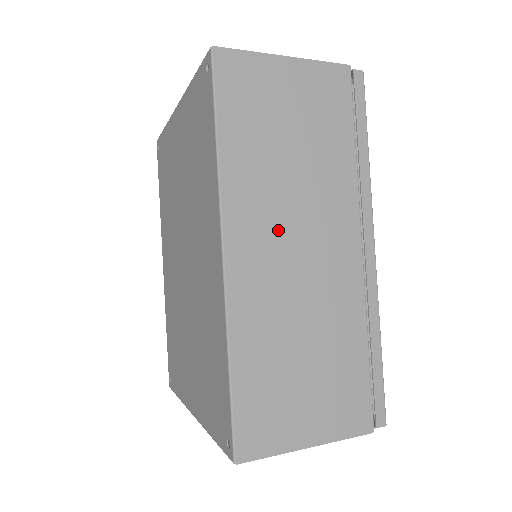
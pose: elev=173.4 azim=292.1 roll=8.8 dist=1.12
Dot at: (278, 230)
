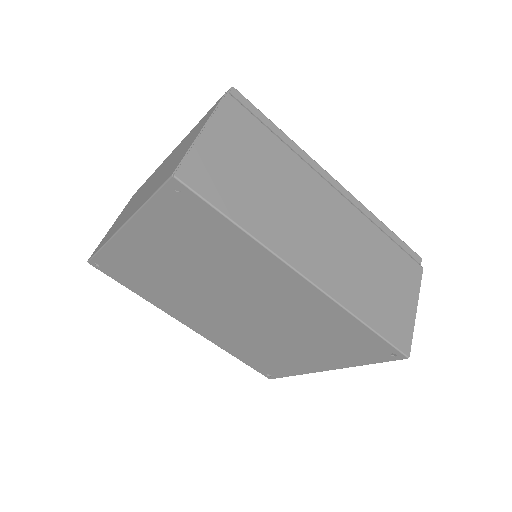
Dot at: (307, 233)
